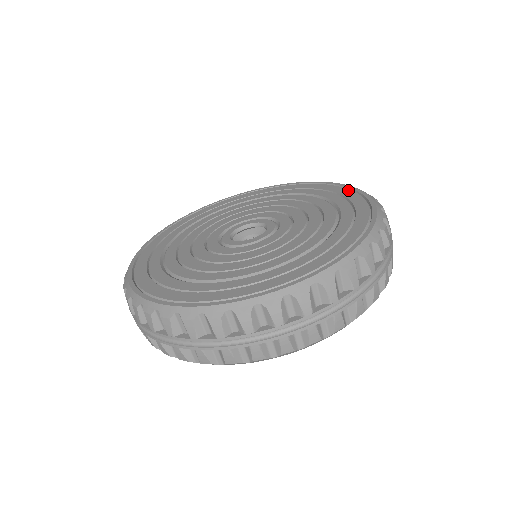
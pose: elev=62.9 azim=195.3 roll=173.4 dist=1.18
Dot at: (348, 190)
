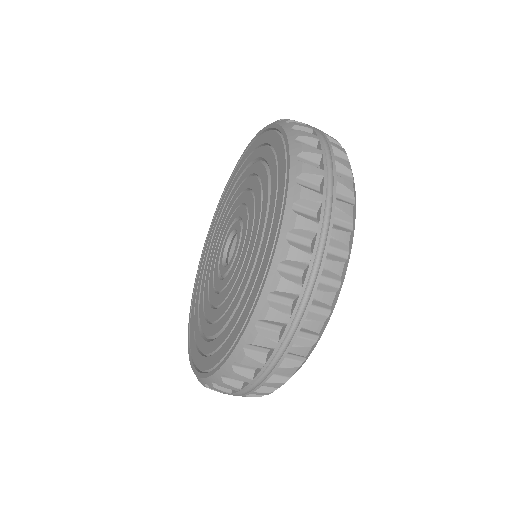
Dot at: (252, 144)
